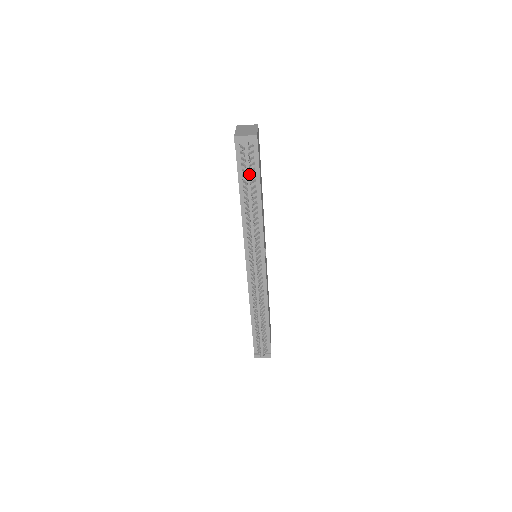
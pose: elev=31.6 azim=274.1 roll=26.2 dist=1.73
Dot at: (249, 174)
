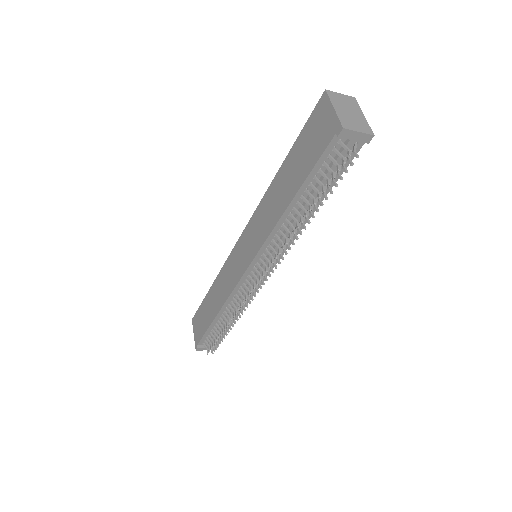
Dot at: occluded
